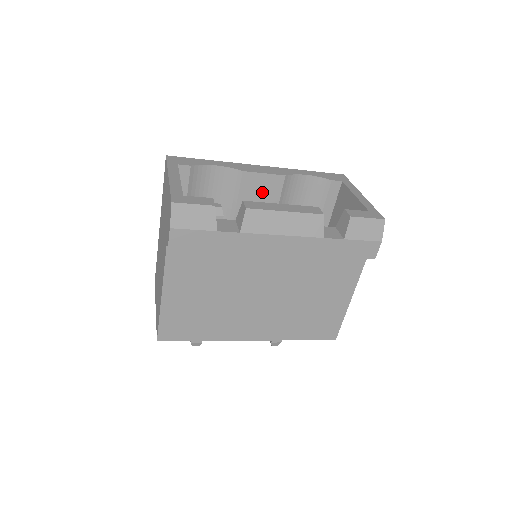
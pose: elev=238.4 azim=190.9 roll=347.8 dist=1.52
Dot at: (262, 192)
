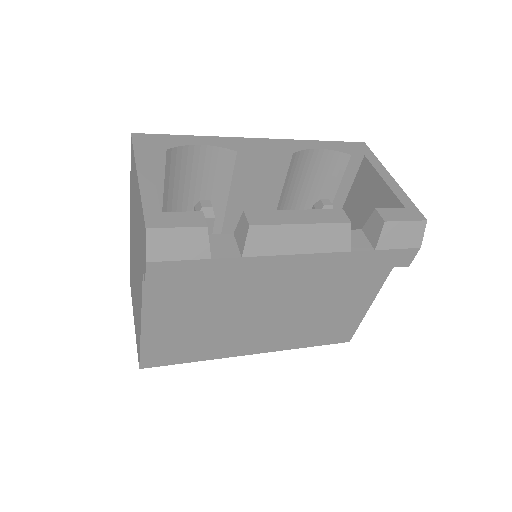
Dot at: (262, 175)
